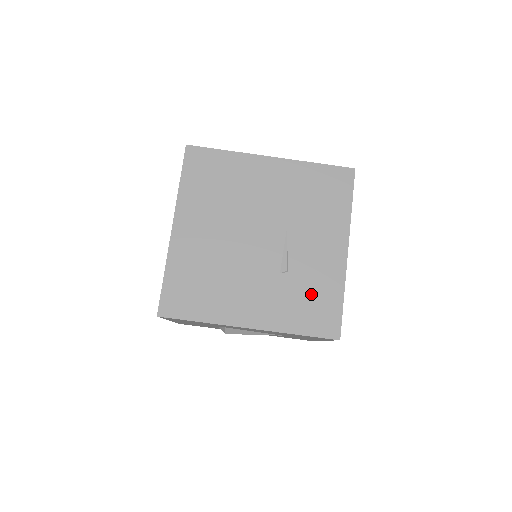
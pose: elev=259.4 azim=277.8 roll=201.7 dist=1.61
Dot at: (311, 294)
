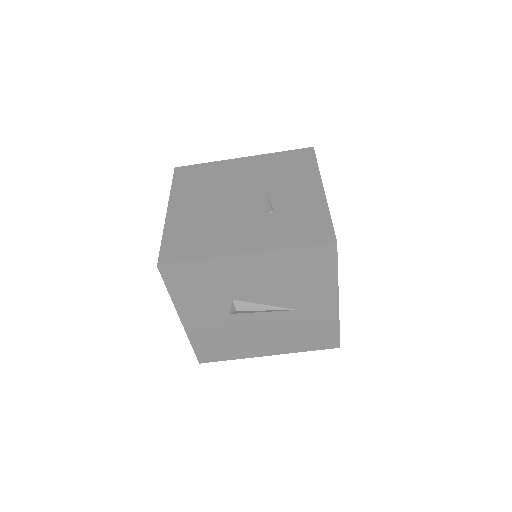
Dot at: (299, 220)
